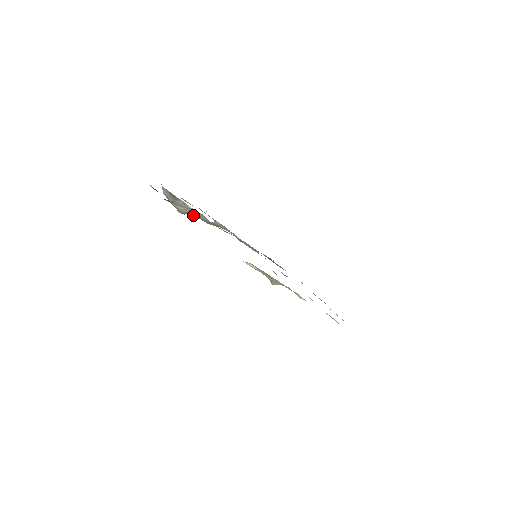
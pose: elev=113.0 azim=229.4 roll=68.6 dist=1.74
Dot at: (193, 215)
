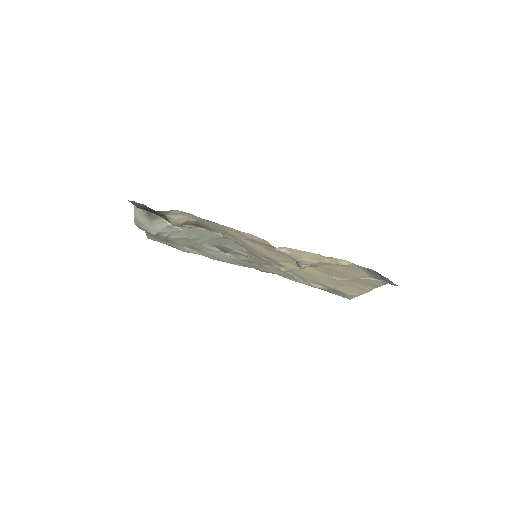
Dot at: (168, 237)
